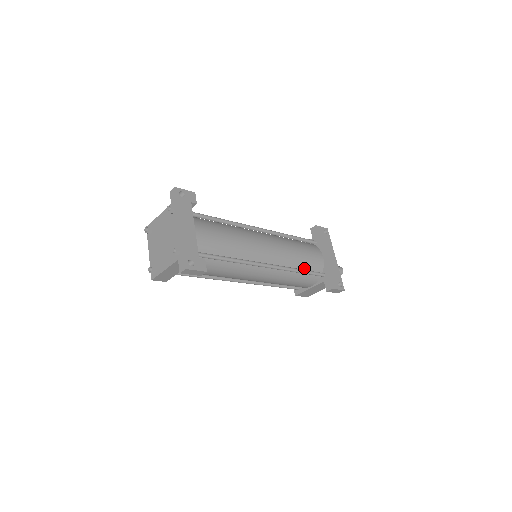
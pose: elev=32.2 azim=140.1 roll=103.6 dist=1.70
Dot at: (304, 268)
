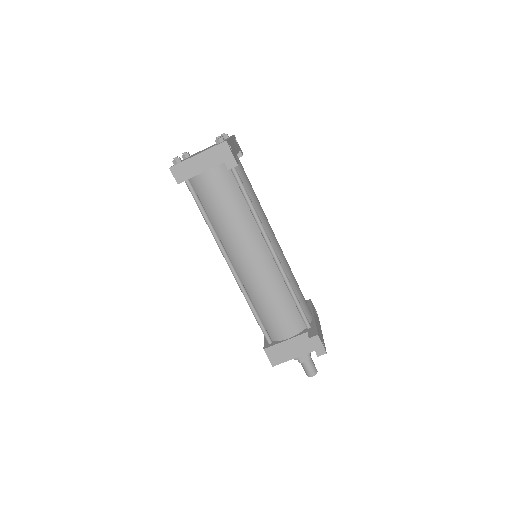
Dot at: occluded
